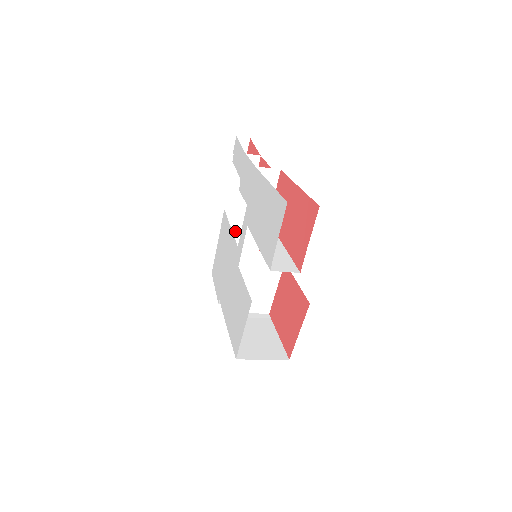
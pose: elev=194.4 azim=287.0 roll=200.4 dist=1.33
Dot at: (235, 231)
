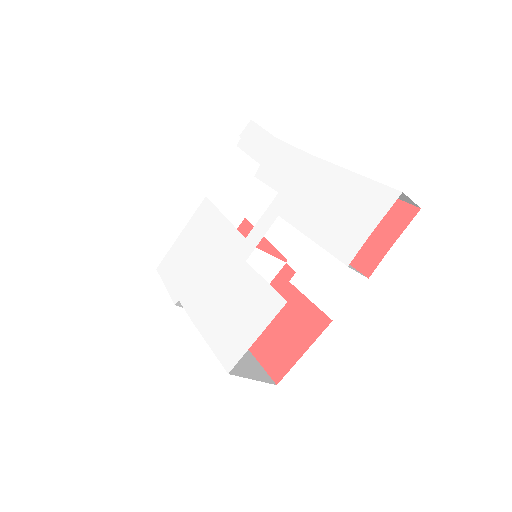
Dot at: occluded
